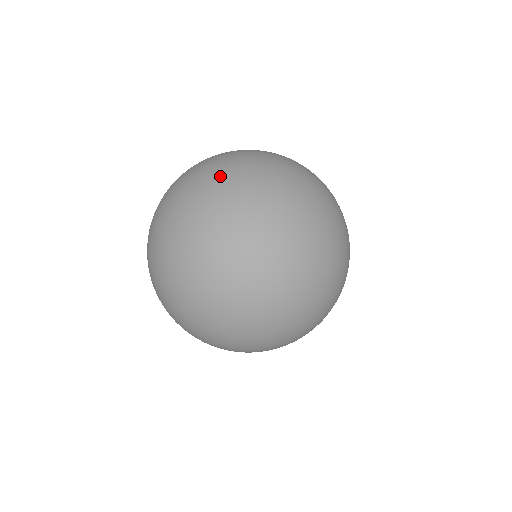
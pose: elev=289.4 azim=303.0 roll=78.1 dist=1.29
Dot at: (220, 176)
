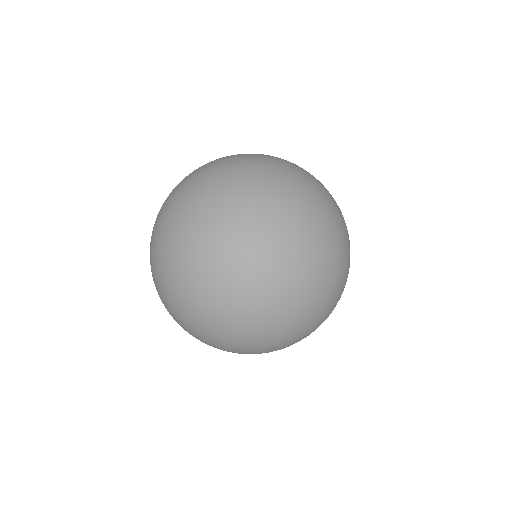
Dot at: occluded
